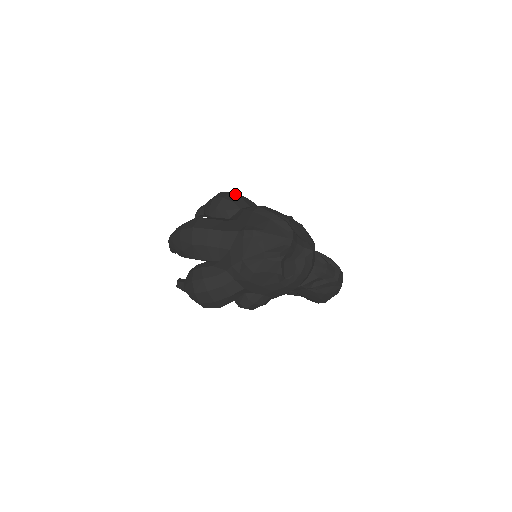
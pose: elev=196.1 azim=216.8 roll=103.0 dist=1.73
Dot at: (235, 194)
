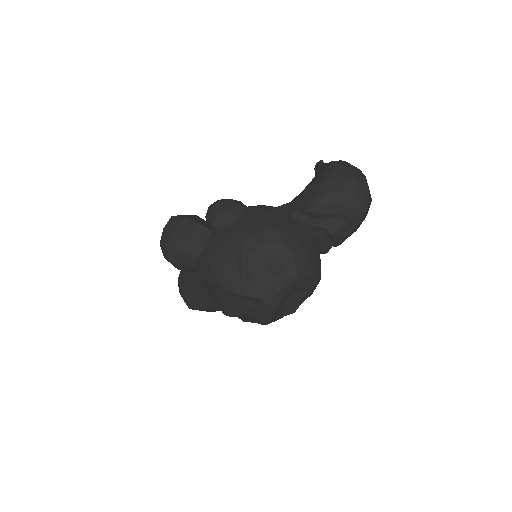
Dot at: (172, 248)
